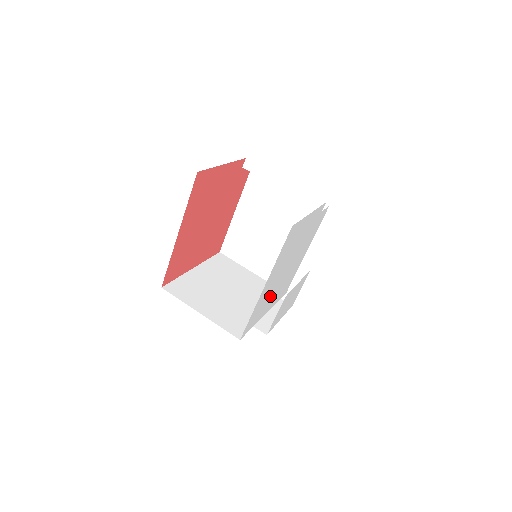
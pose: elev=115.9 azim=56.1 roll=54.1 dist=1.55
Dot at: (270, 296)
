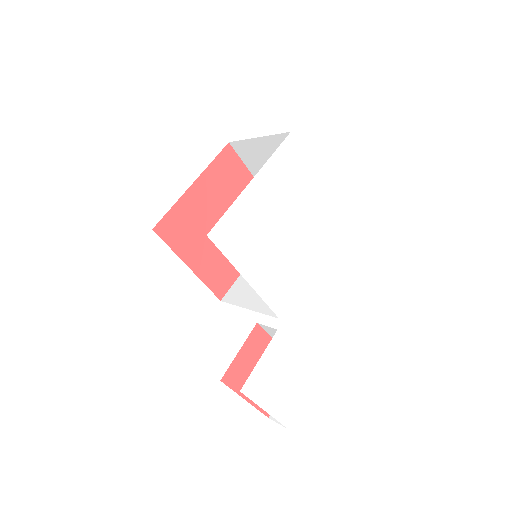
Dot at: (256, 240)
